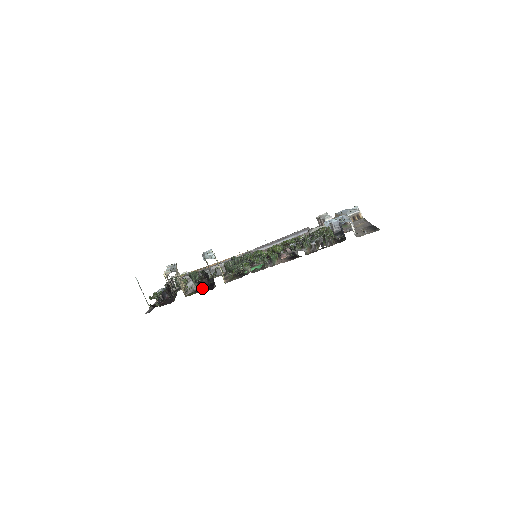
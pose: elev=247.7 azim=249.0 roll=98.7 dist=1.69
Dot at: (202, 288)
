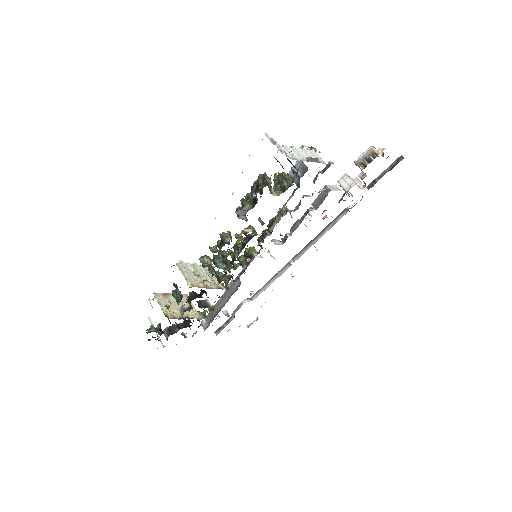
Dot at: occluded
